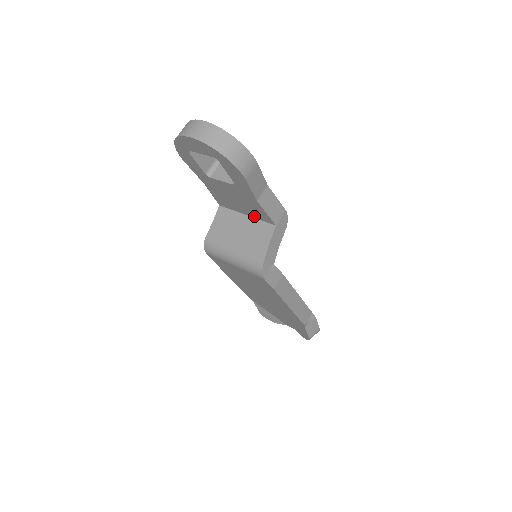
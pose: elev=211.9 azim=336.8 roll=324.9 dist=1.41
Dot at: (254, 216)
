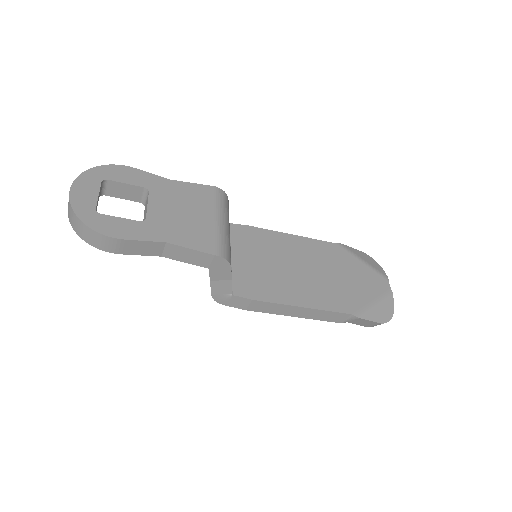
Dot at: occluded
